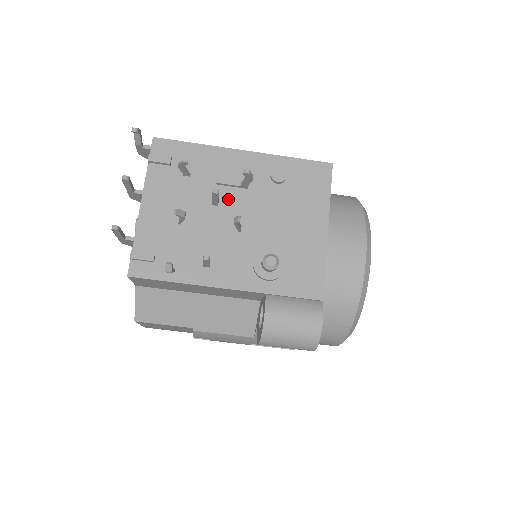
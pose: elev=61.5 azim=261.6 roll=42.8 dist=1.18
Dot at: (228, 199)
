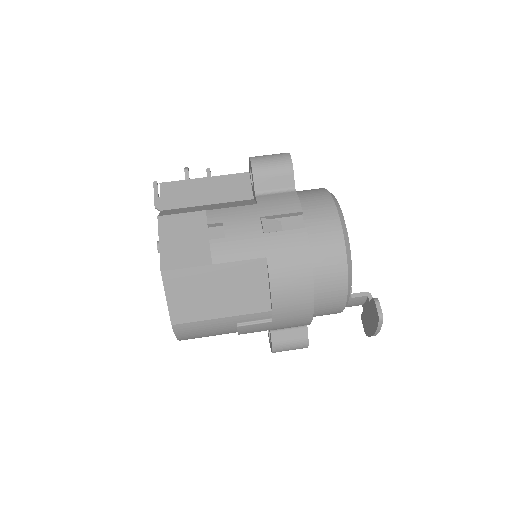
Dot at: occluded
